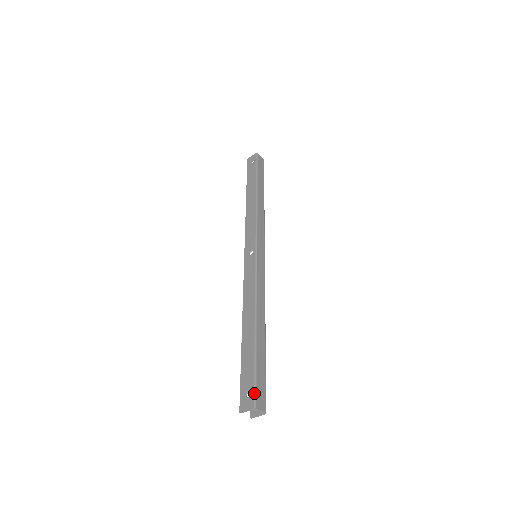
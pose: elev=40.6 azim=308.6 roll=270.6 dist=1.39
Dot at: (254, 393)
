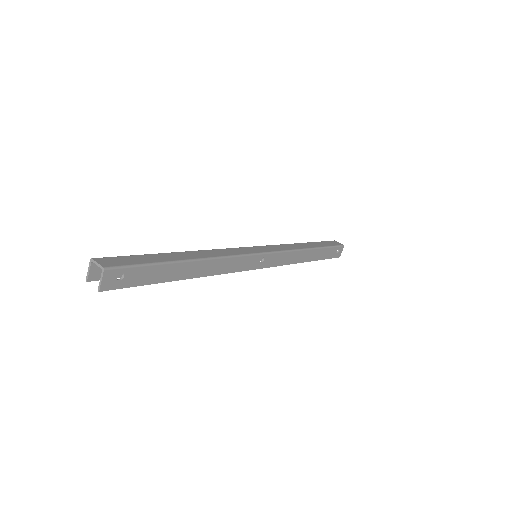
Dot at: (107, 258)
